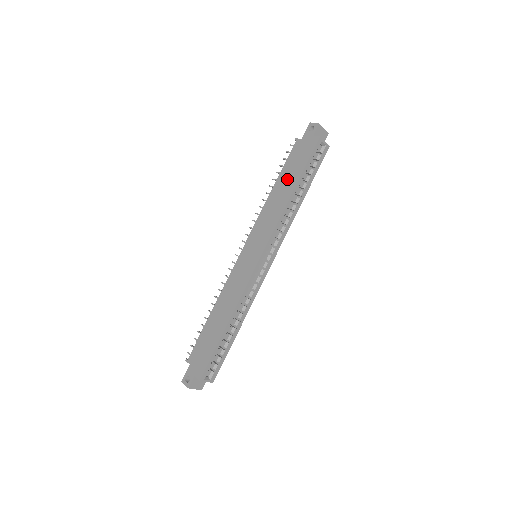
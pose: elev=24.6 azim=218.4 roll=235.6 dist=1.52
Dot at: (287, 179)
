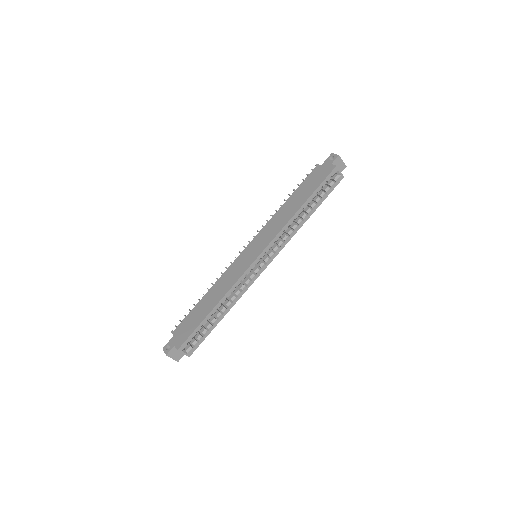
Dot at: (299, 196)
